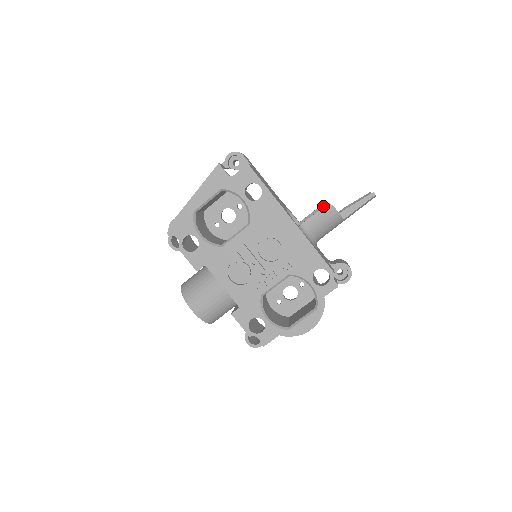
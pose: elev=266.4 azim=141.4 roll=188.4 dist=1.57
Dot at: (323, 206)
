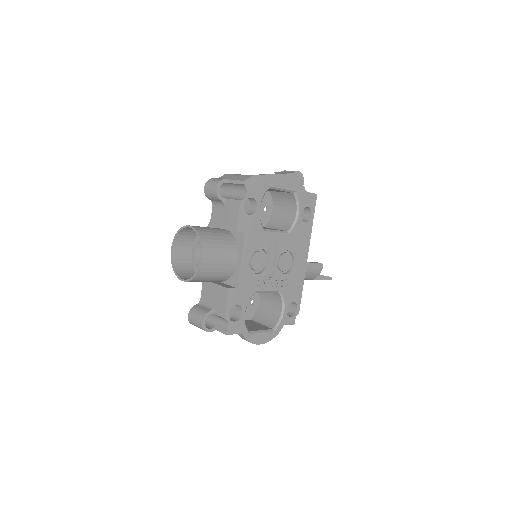
Dot at: occluded
